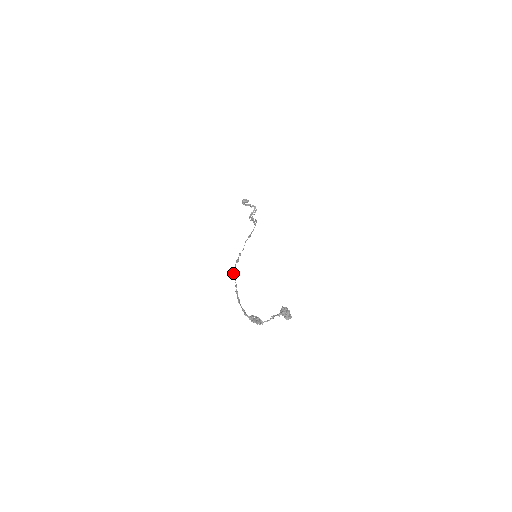
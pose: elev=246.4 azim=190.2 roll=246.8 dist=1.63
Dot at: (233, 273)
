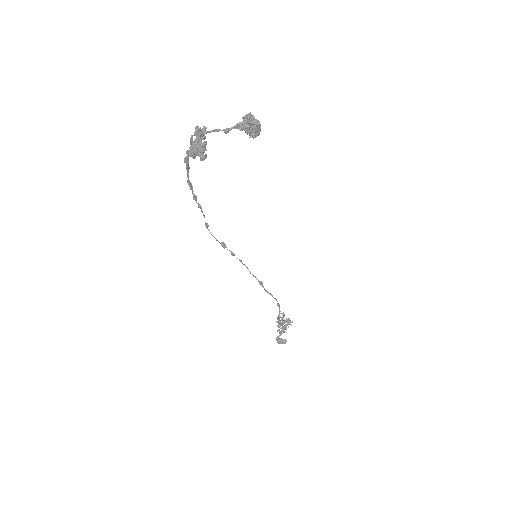
Dot at: (207, 226)
